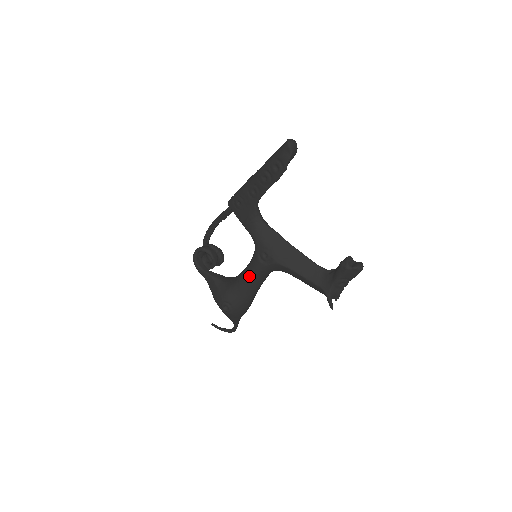
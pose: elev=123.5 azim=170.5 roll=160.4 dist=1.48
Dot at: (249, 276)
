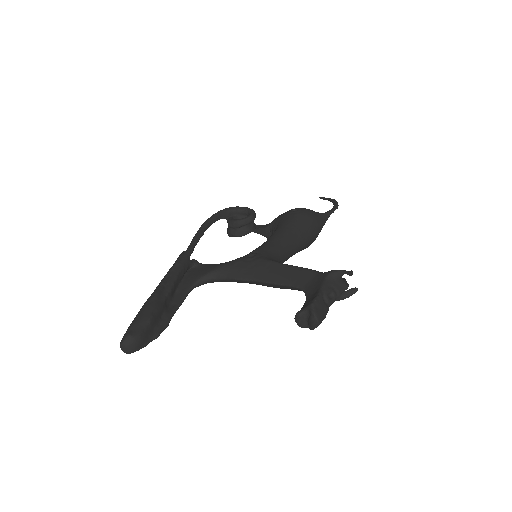
Dot at: occluded
